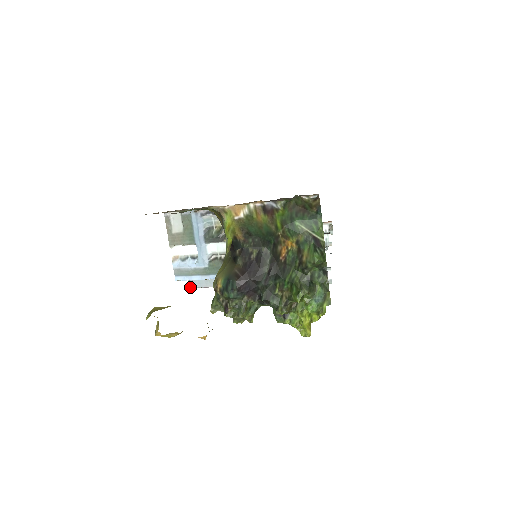
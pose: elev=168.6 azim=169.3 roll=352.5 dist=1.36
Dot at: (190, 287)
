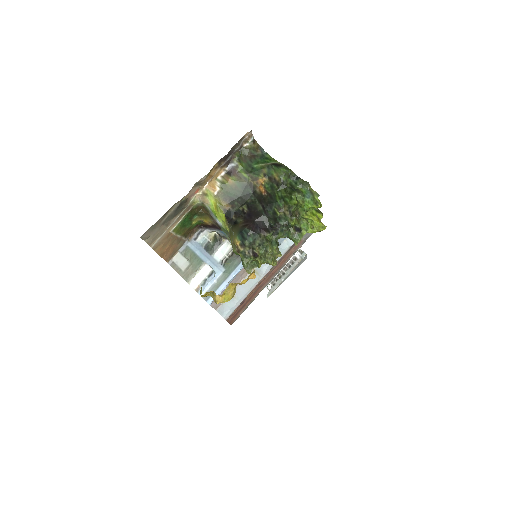
Dot at: (226, 318)
